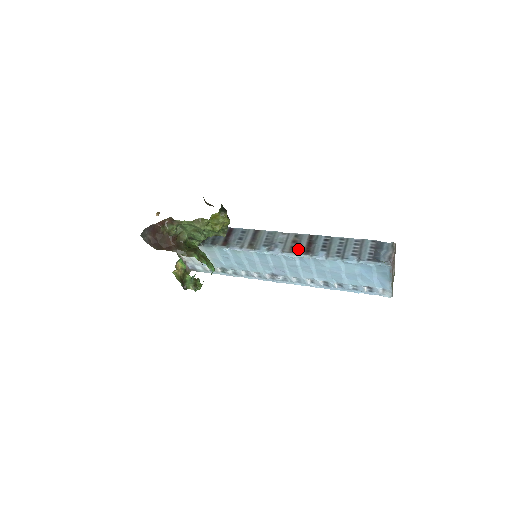
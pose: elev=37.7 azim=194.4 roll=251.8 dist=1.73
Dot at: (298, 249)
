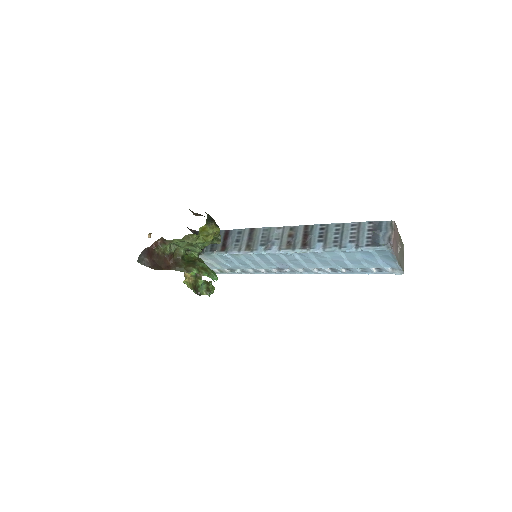
Dot at: (295, 244)
